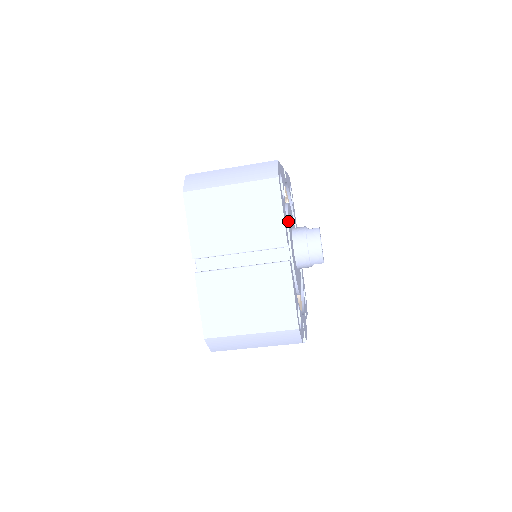
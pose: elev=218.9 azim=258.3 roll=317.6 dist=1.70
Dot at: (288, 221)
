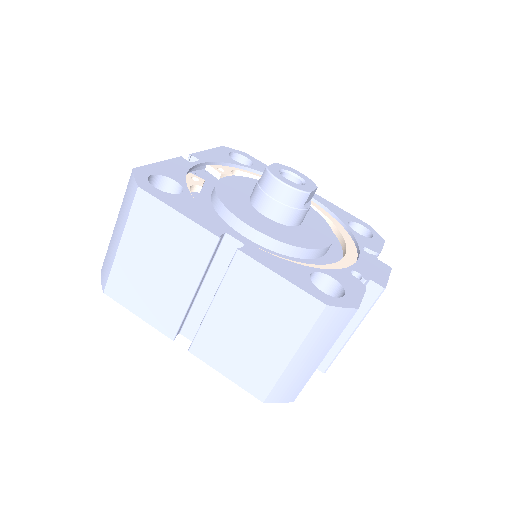
Dot at: (221, 202)
